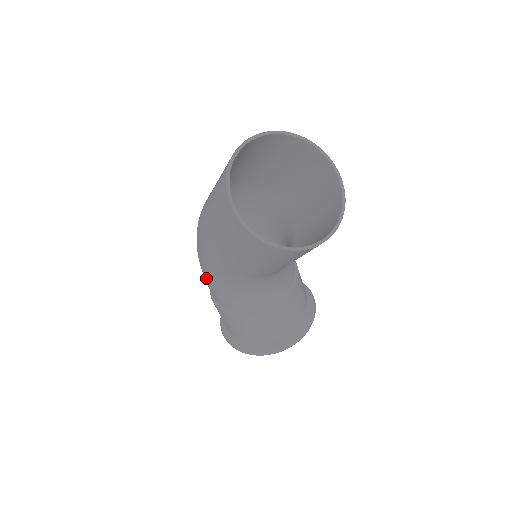
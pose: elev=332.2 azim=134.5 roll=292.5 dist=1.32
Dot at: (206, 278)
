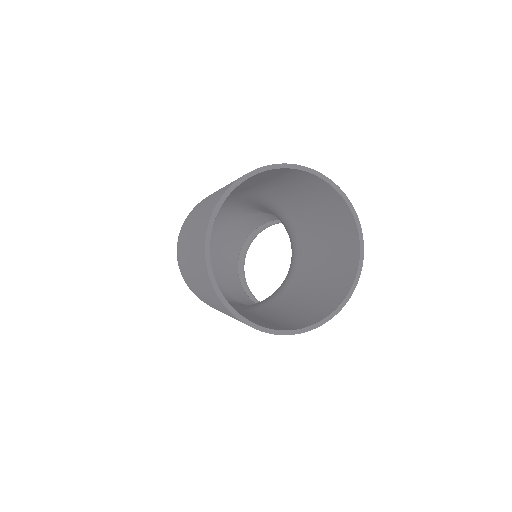
Dot at: occluded
